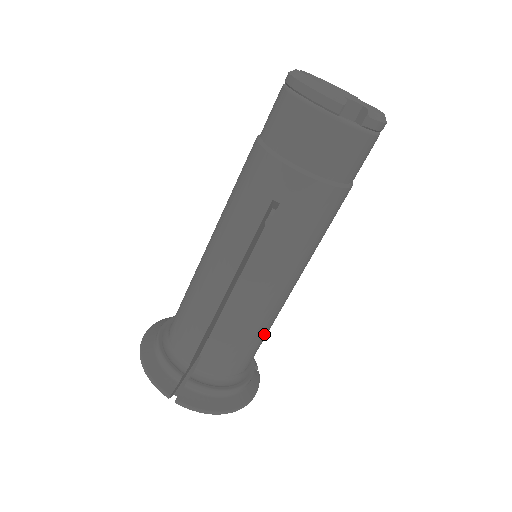
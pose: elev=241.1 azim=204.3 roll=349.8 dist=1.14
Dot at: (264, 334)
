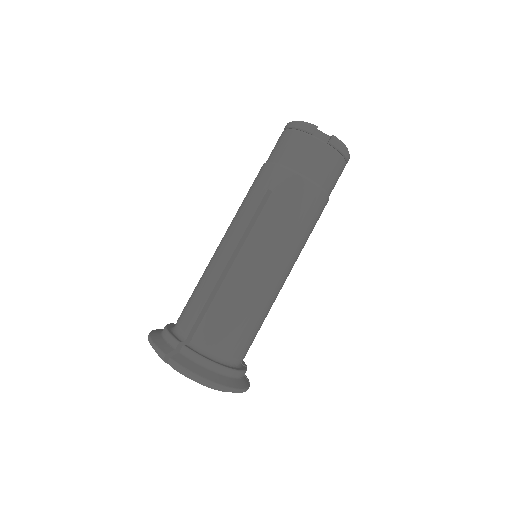
Dot at: (255, 317)
